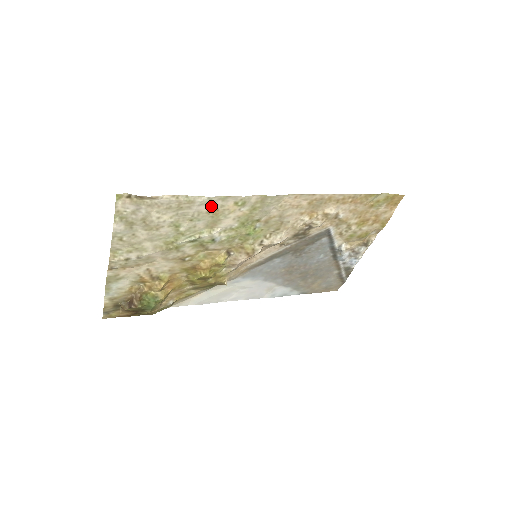
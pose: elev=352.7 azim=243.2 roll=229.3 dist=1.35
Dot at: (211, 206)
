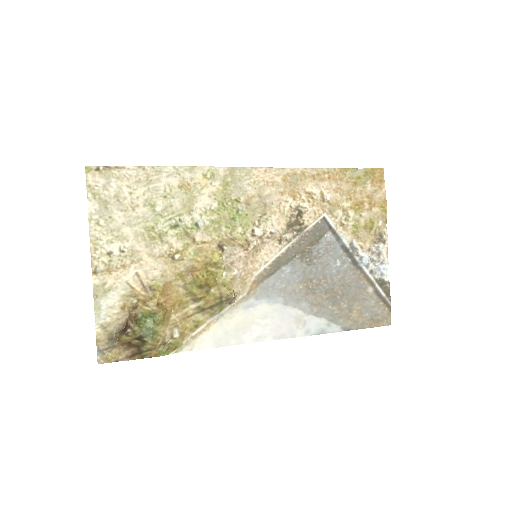
Dot at: (180, 179)
